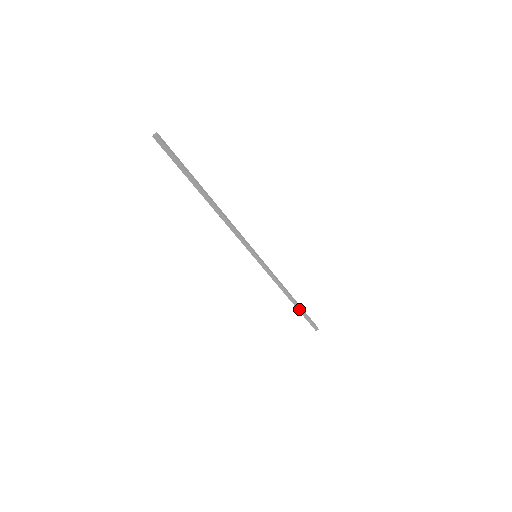
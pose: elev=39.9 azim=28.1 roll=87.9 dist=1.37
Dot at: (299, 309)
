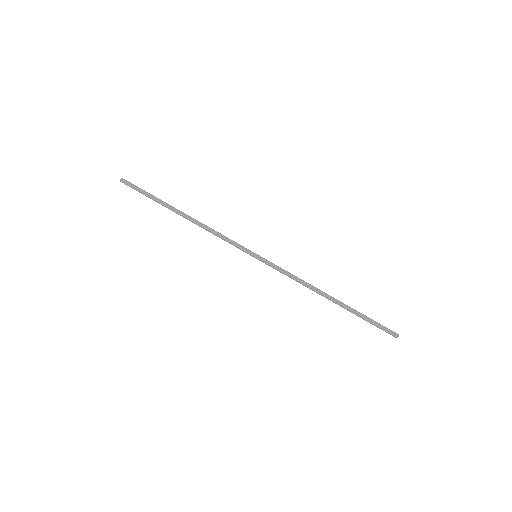
Dot at: (349, 309)
